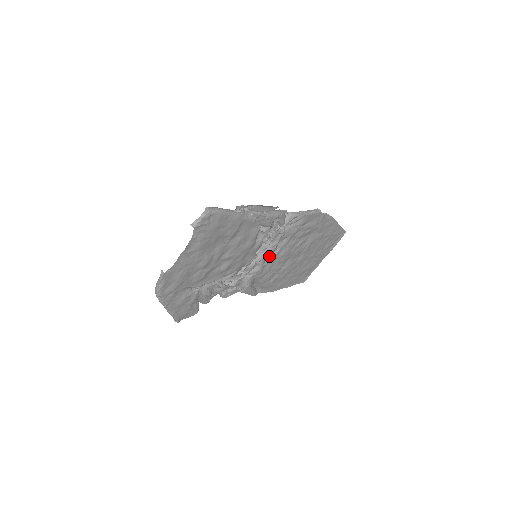
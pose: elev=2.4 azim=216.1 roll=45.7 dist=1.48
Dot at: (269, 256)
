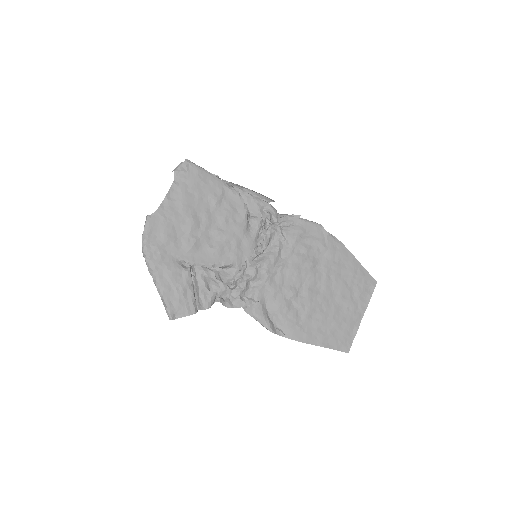
Dot at: (273, 263)
